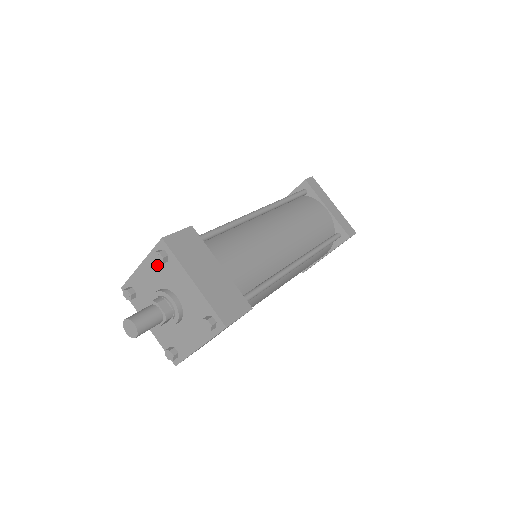
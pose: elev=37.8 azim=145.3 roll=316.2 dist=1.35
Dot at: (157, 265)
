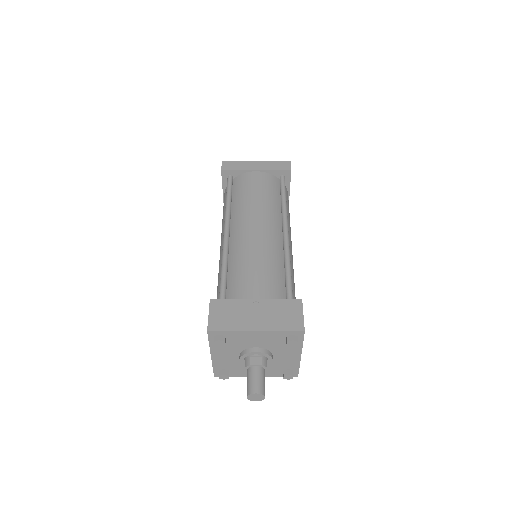
Dot at: (277, 339)
